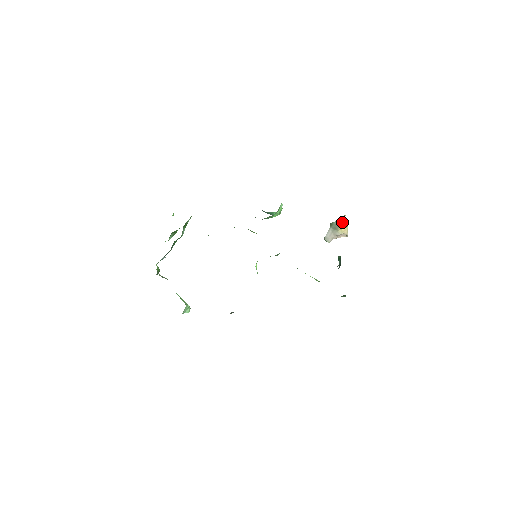
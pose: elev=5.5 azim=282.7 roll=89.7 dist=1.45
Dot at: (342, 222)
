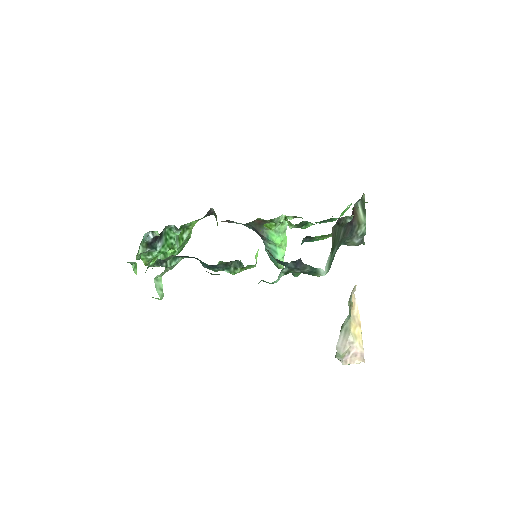
Dot at: (354, 316)
